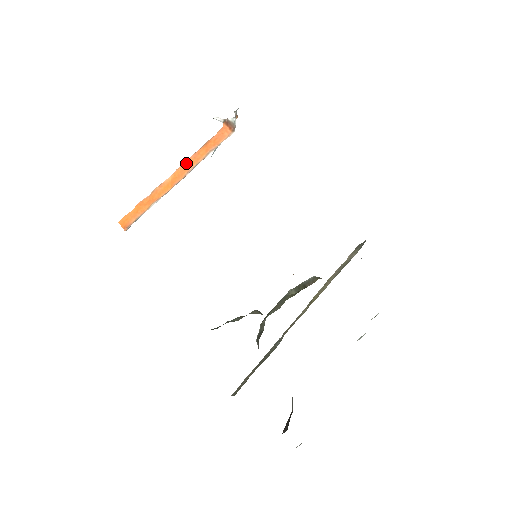
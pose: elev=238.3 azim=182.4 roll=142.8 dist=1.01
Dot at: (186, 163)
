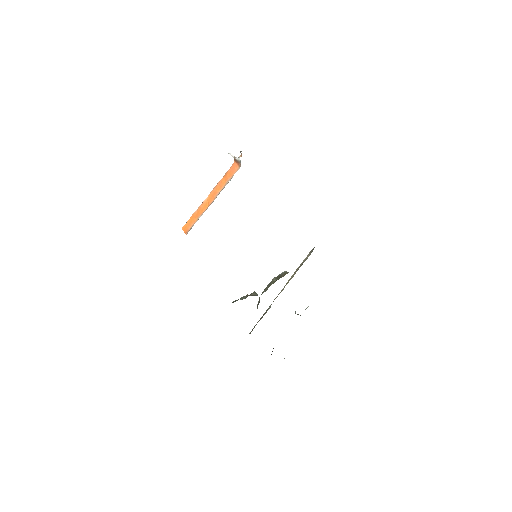
Dot at: (215, 189)
